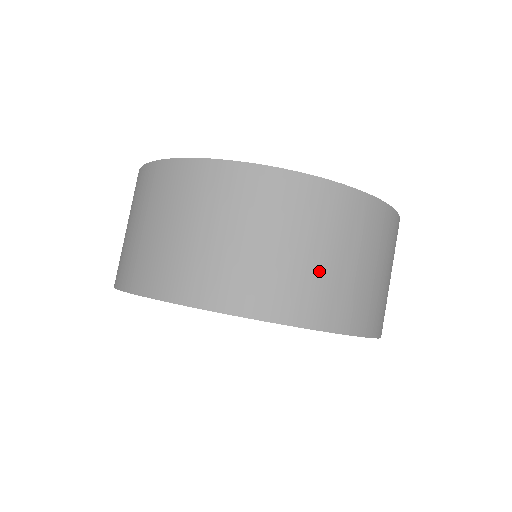
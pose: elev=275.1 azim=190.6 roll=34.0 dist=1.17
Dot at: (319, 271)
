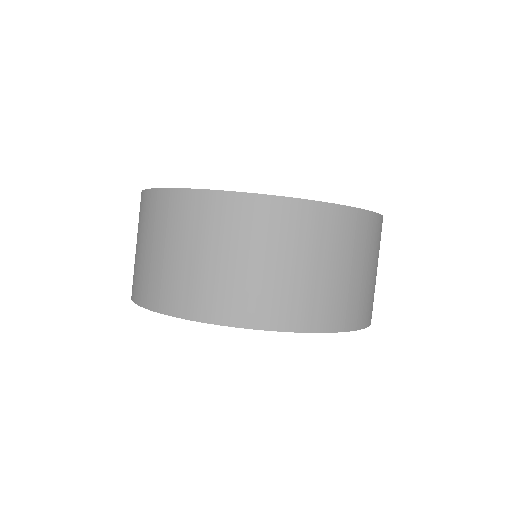
Dot at: (228, 274)
